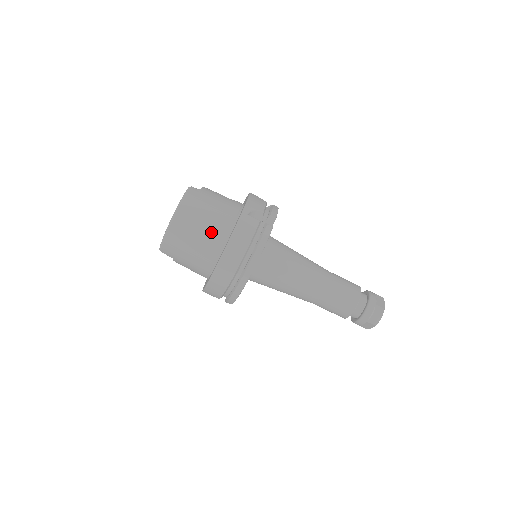
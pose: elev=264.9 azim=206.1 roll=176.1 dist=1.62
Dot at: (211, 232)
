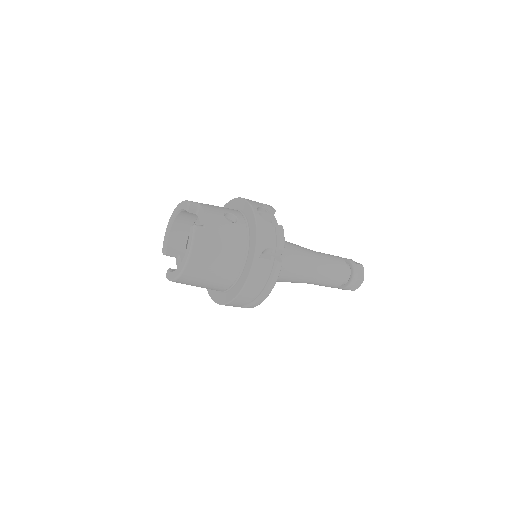
Dot at: (223, 274)
